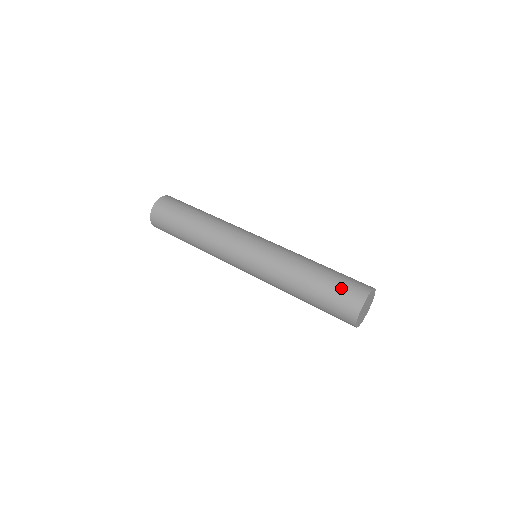
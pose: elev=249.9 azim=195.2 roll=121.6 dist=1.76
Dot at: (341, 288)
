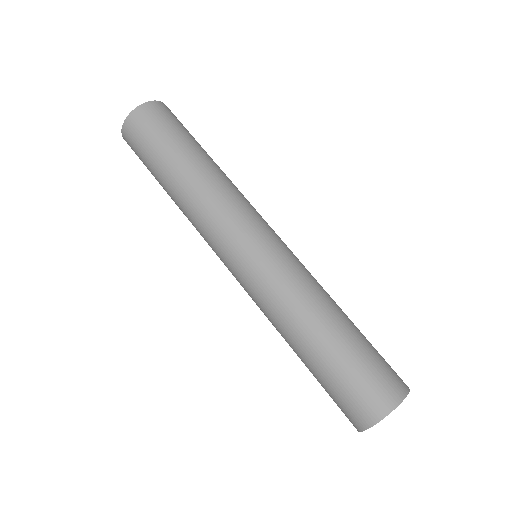
Dot at: (379, 360)
